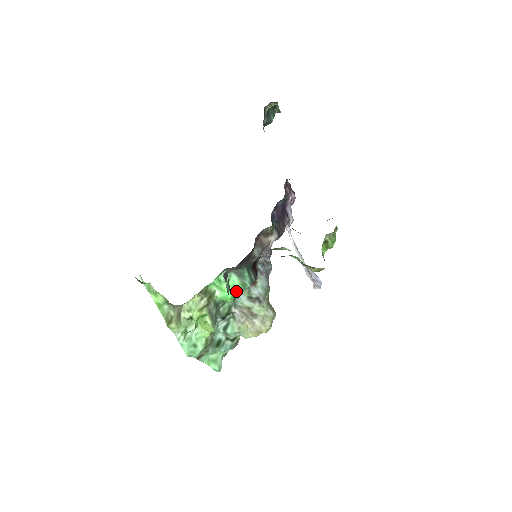
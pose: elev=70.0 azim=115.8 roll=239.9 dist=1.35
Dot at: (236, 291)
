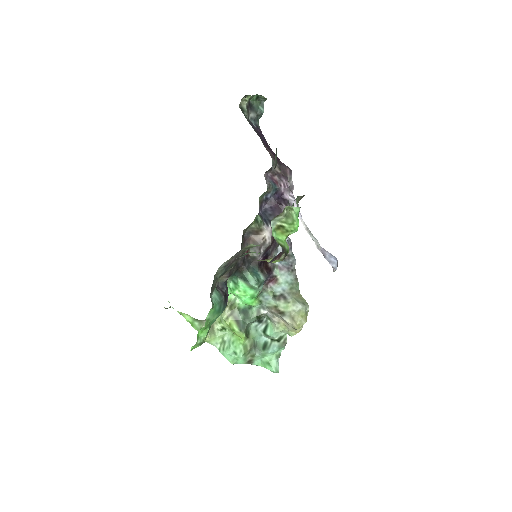
Dot at: (250, 295)
